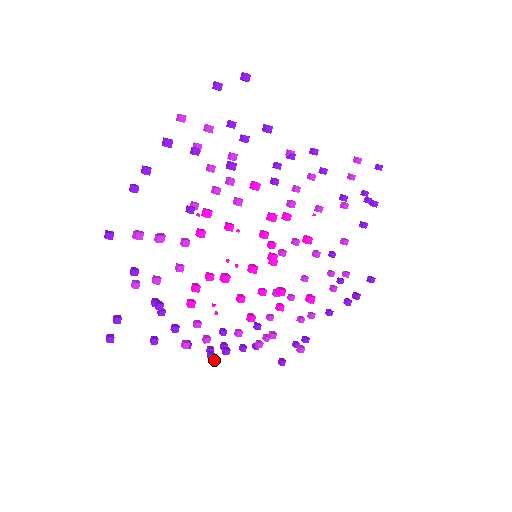
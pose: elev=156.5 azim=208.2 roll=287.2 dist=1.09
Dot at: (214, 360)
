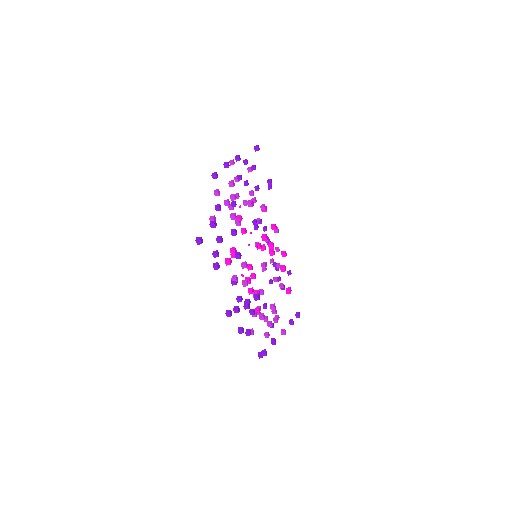
Dot at: (248, 303)
